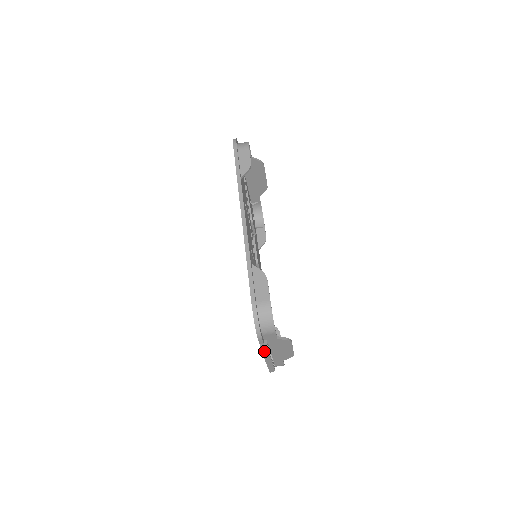
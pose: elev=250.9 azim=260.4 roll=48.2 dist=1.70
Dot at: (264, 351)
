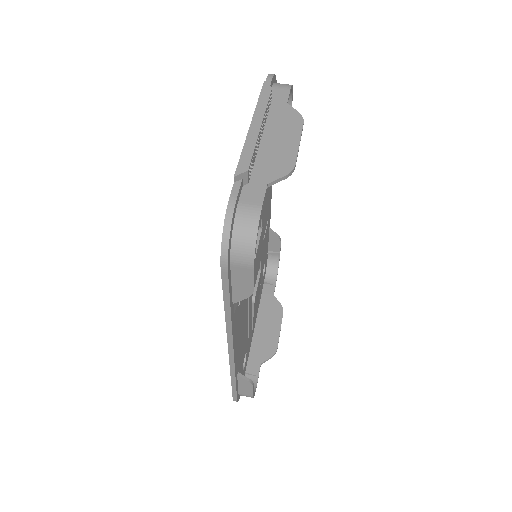
Dot at: (265, 92)
